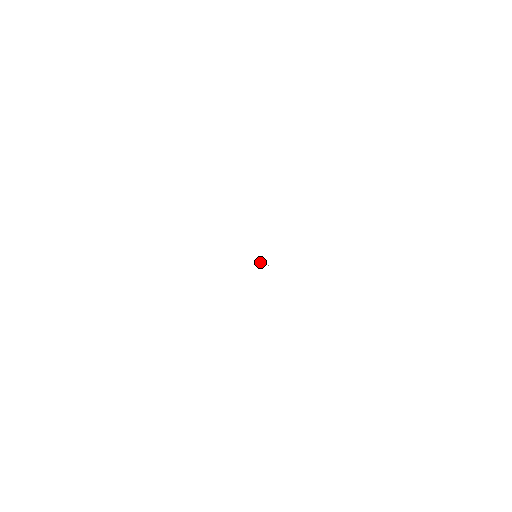
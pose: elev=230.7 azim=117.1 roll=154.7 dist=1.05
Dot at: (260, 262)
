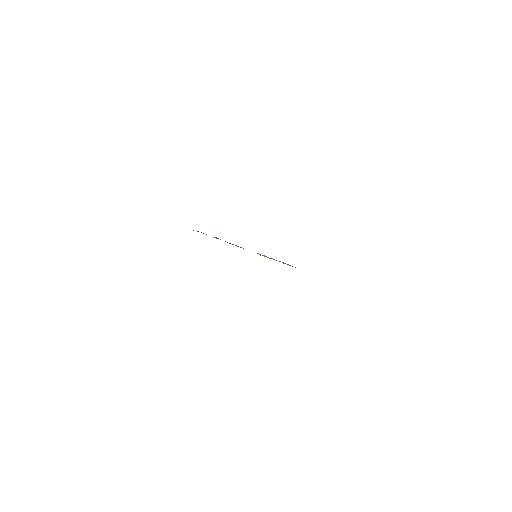
Dot at: occluded
